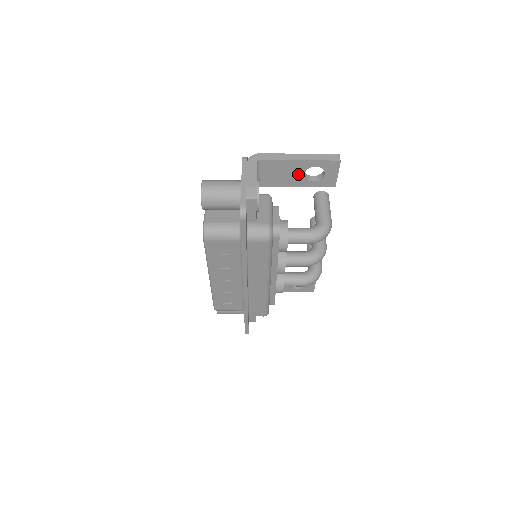
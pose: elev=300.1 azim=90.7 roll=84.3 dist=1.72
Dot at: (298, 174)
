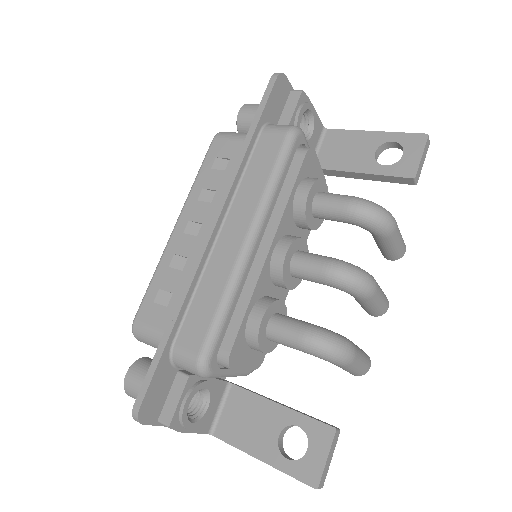
Dot at: (367, 152)
